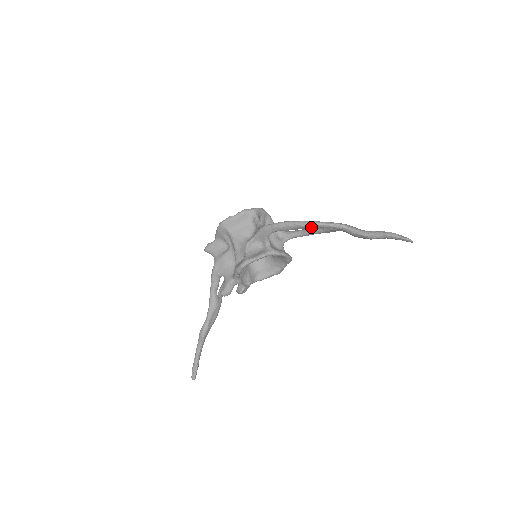
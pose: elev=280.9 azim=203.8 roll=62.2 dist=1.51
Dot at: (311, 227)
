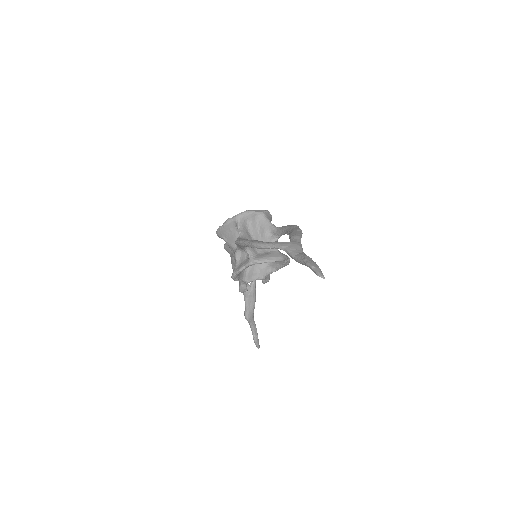
Dot at: (259, 248)
